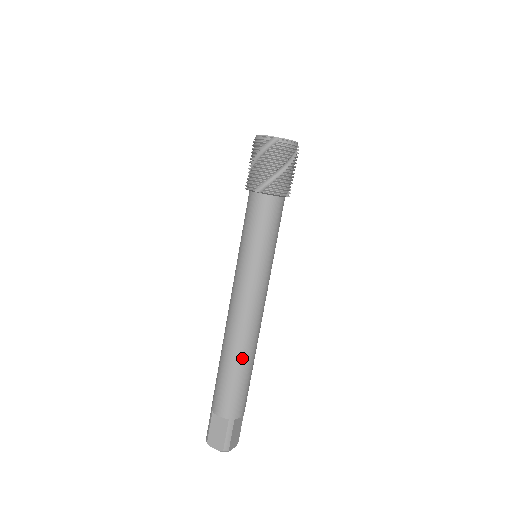
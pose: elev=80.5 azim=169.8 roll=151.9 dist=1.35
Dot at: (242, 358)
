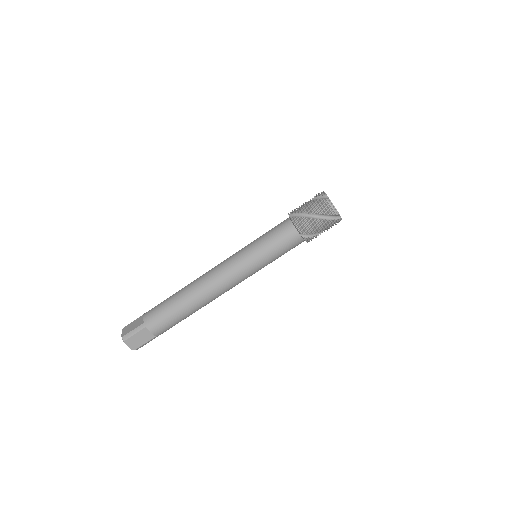
Dot at: (186, 297)
